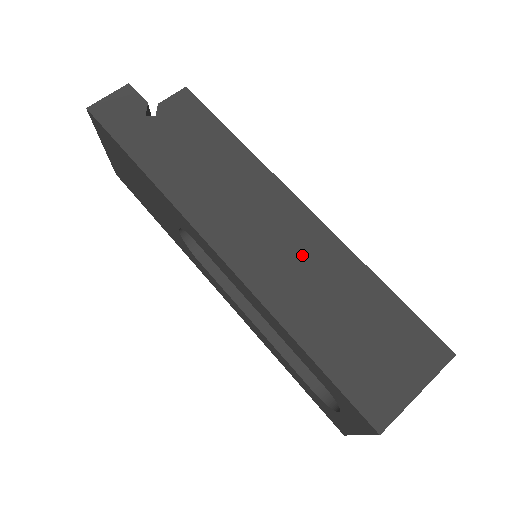
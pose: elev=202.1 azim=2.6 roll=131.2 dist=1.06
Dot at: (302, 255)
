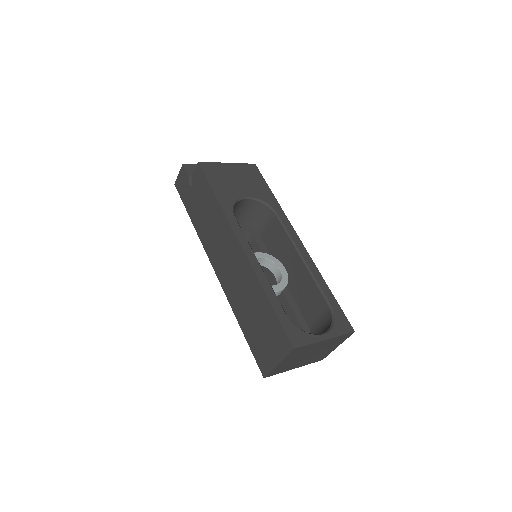
Dot at: (239, 276)
